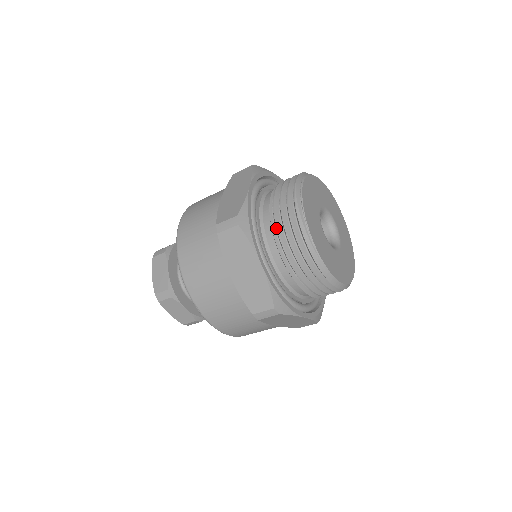
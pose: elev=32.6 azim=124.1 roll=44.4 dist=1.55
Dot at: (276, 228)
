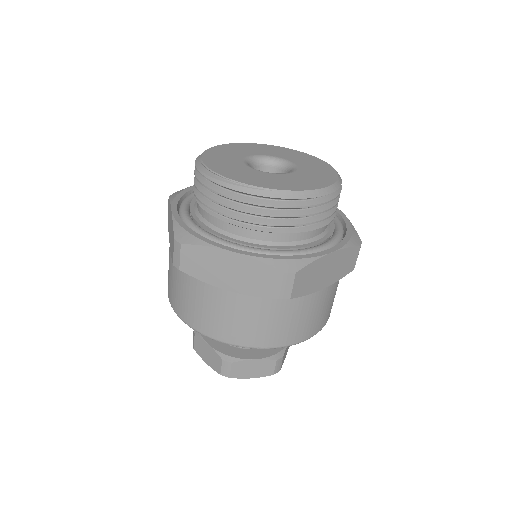
Dot at: occluded
